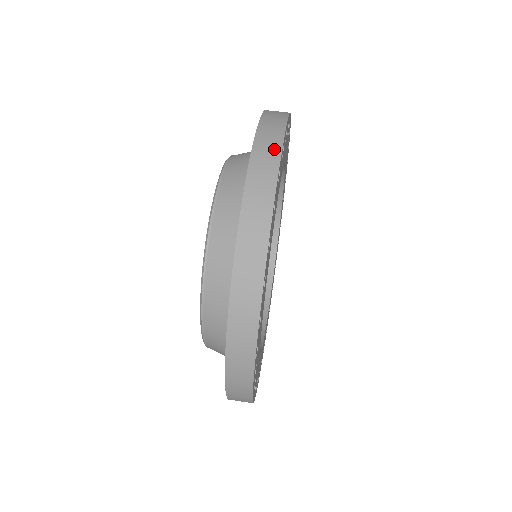
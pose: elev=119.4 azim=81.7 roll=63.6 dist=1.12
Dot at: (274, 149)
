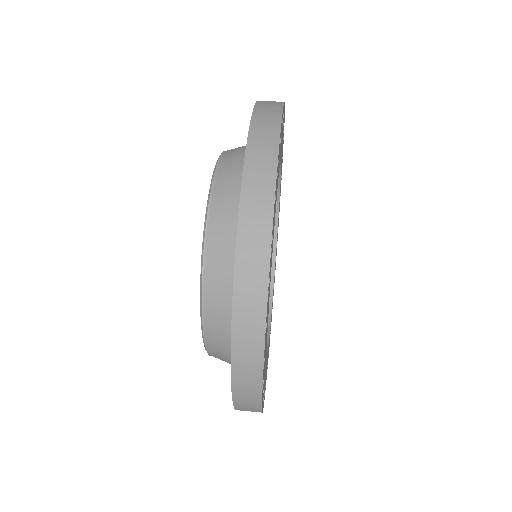
Dot at: occluded
